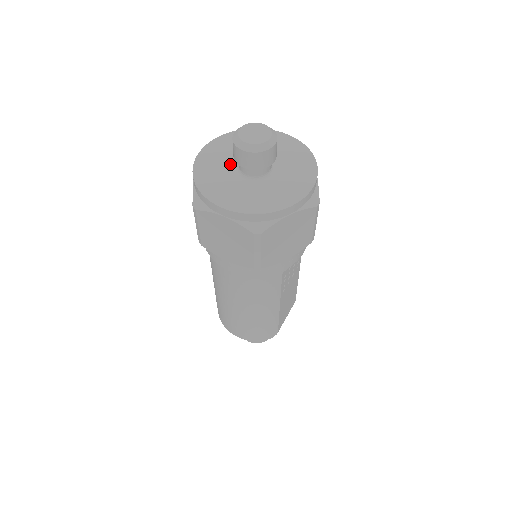
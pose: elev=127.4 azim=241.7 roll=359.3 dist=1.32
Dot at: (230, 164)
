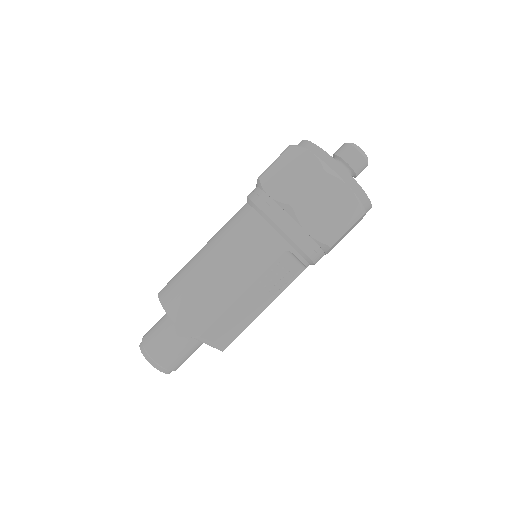
Dot at: occluded
